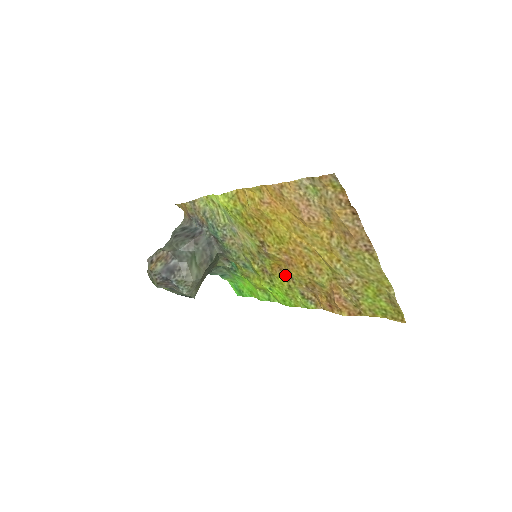
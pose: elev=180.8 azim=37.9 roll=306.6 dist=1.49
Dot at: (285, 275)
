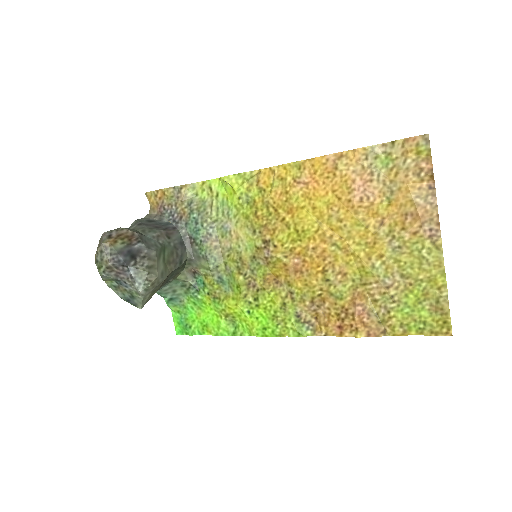
Dot at: (282, 289)
